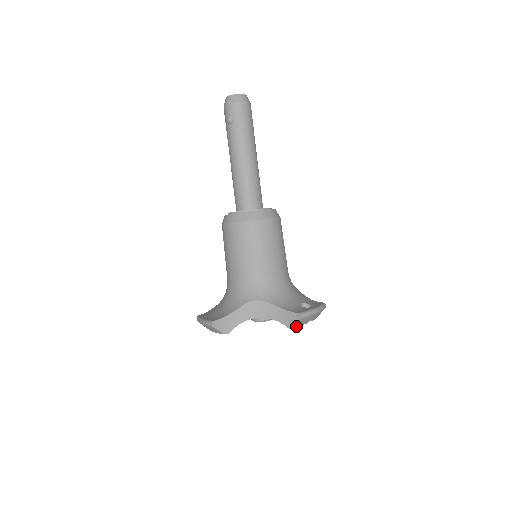
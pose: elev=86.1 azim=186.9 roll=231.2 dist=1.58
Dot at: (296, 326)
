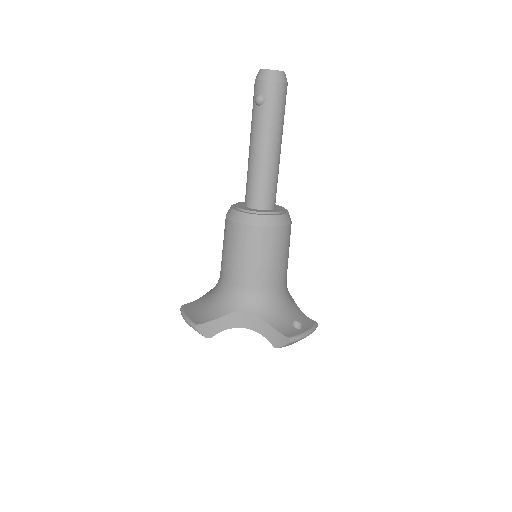
Dot at: occluded
